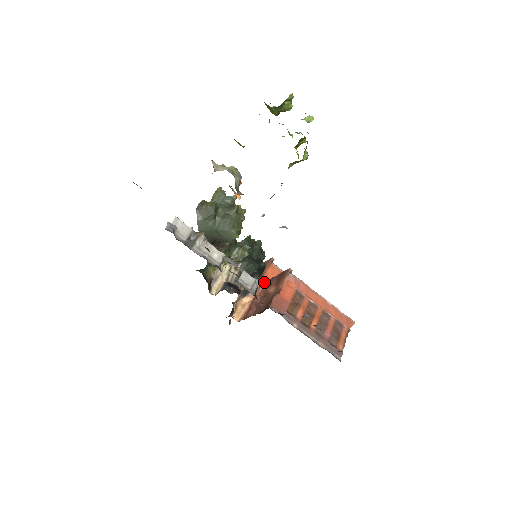
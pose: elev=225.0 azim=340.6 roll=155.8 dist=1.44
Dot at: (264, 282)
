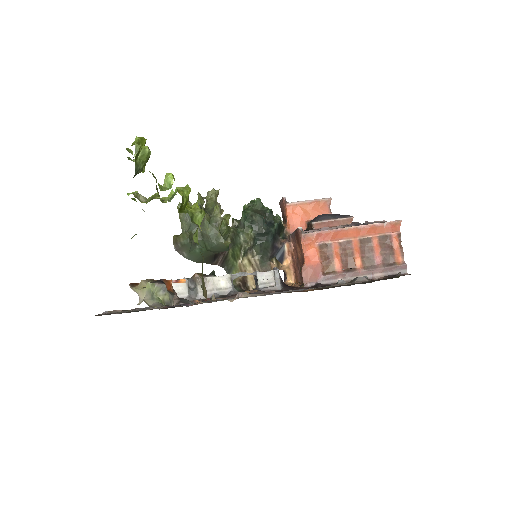
Dot at: (290, 236)
